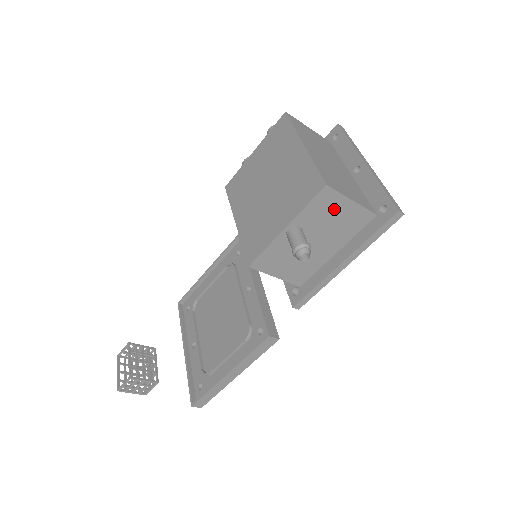
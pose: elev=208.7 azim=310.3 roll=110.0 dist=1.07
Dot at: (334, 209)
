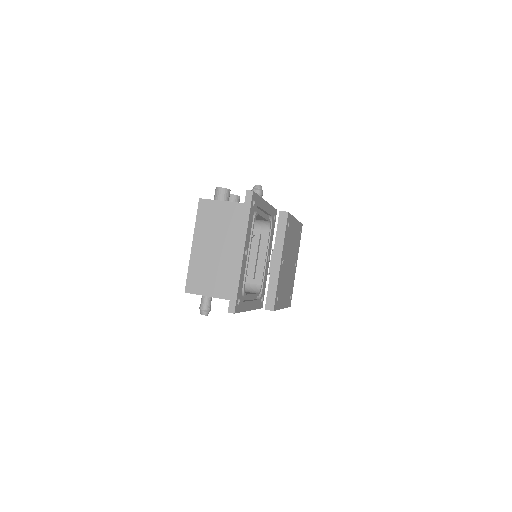
Dot at: occluded
